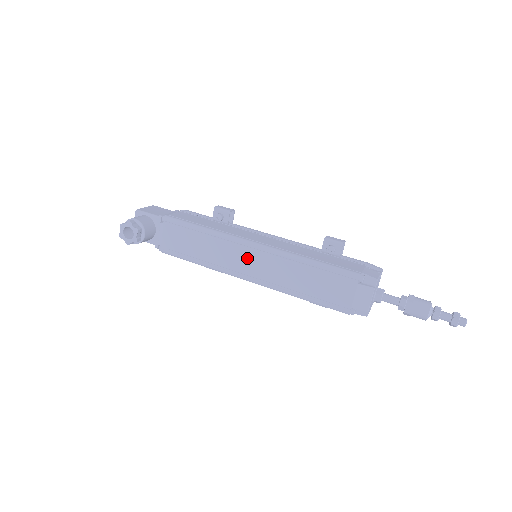
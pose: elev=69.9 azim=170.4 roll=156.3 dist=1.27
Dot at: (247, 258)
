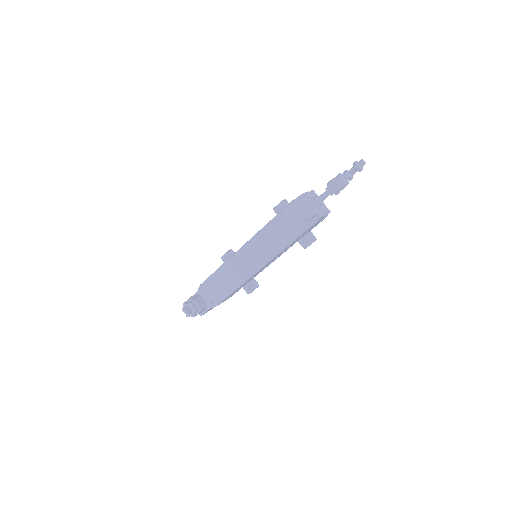
Dot at: (246, 258)
